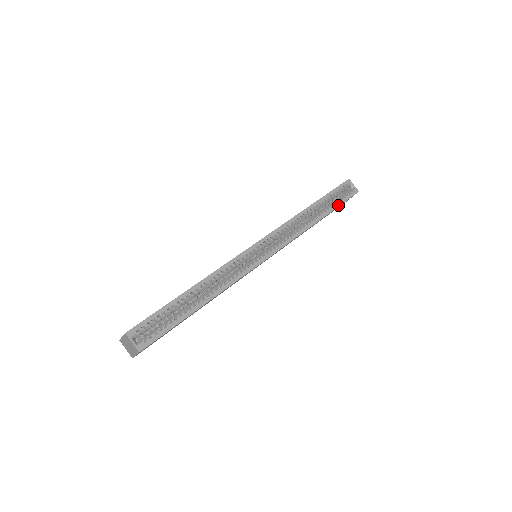
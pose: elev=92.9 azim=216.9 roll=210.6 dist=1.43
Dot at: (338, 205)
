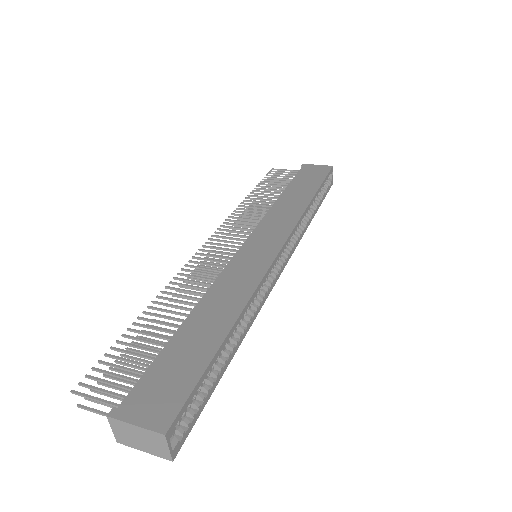
Dot at: occluded
